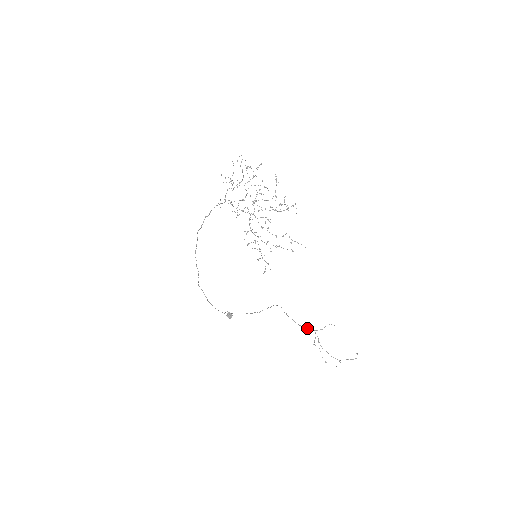
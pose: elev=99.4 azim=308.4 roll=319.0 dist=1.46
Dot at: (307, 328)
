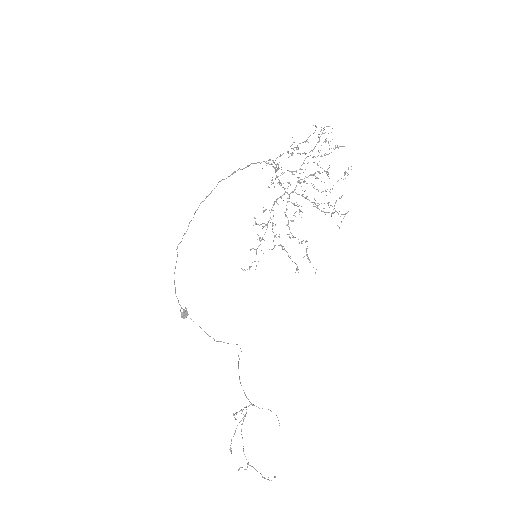
Dot at: occluded
